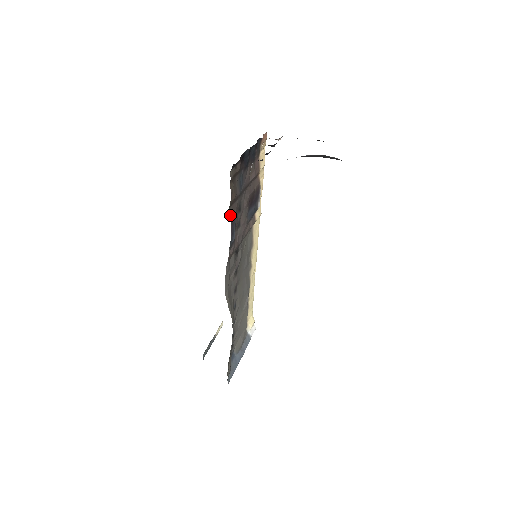
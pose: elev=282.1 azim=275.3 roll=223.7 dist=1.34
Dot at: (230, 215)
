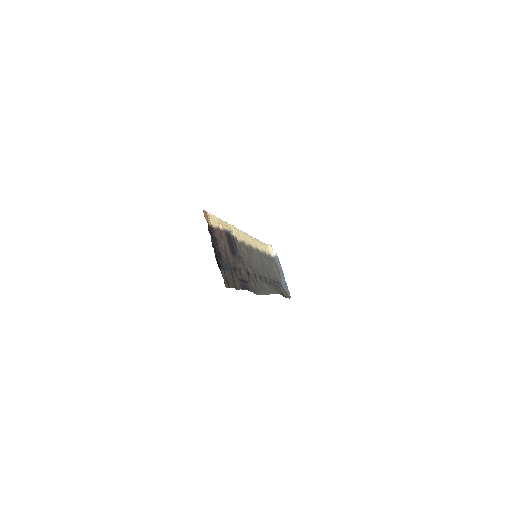
Dot at: (239, 289)
